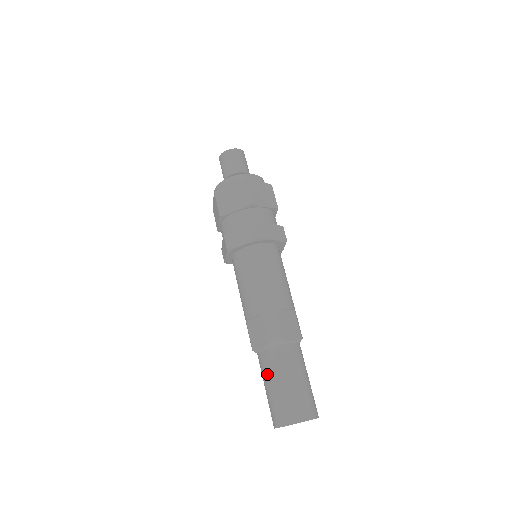
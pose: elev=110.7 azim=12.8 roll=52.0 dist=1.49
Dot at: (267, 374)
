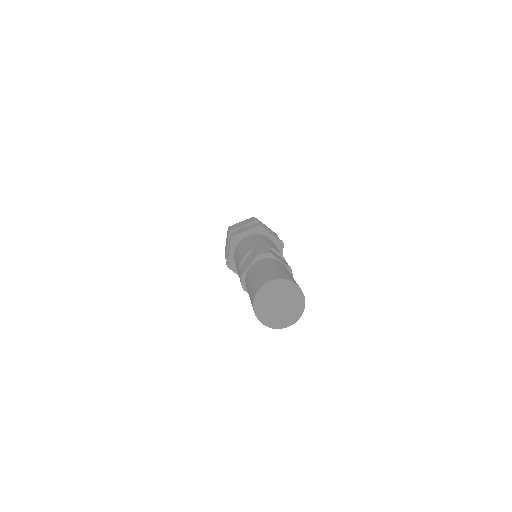
Dot at: (252, 273)
